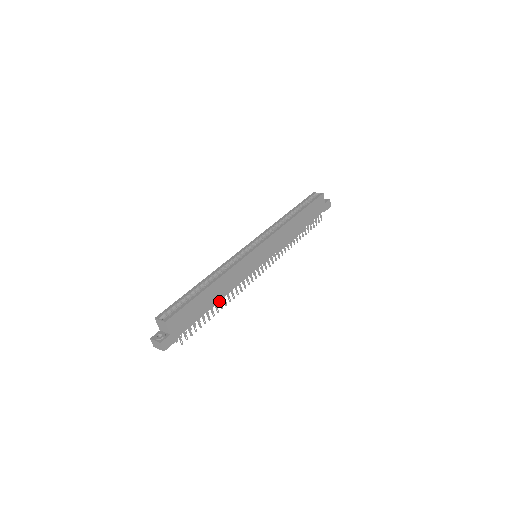
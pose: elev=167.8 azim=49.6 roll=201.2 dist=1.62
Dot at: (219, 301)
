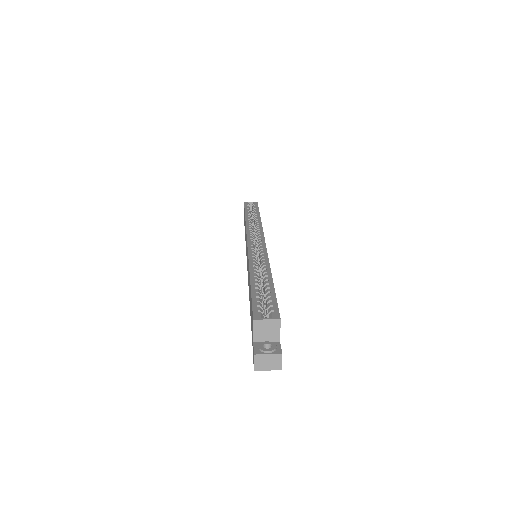
Dot at: occluded
